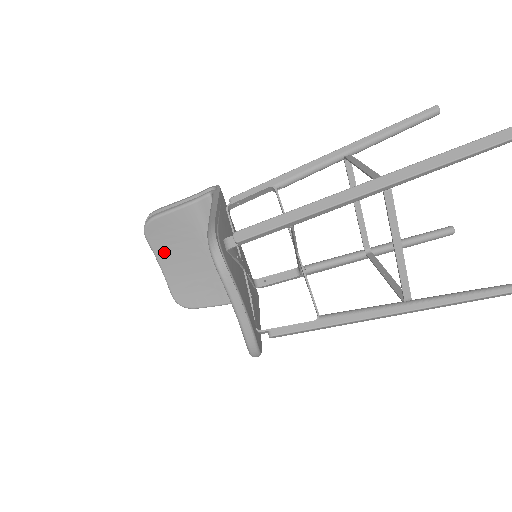
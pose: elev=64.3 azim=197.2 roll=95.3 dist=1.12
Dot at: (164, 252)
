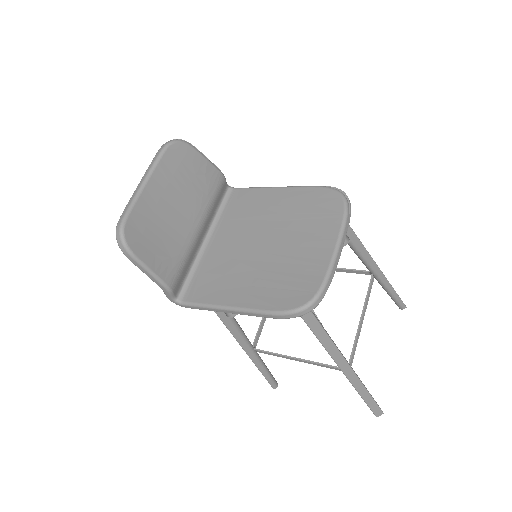
Dot at: (165, 177)
